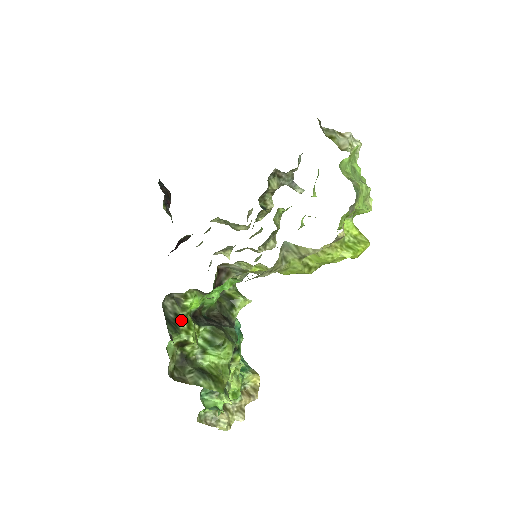
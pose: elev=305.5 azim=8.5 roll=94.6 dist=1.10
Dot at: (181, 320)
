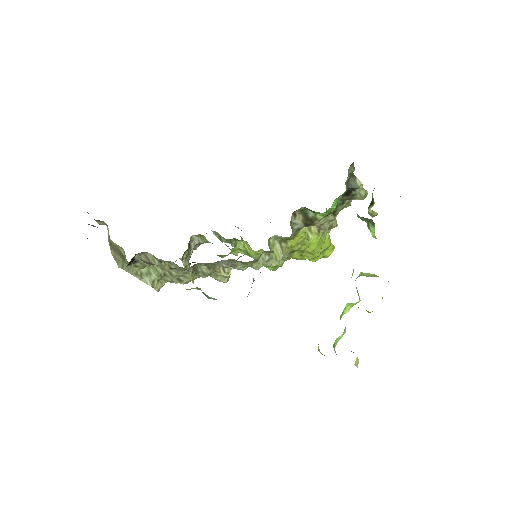
Dot at: occluded
